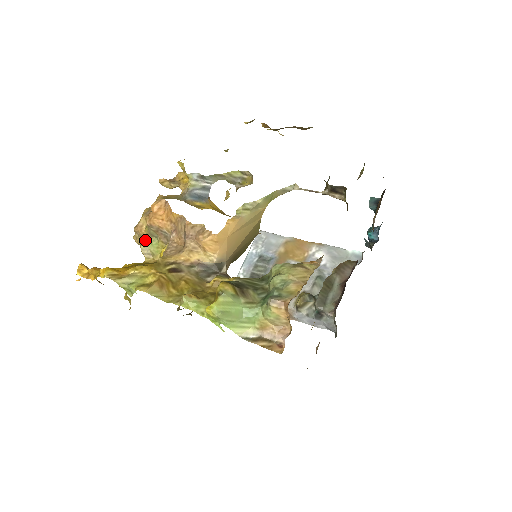
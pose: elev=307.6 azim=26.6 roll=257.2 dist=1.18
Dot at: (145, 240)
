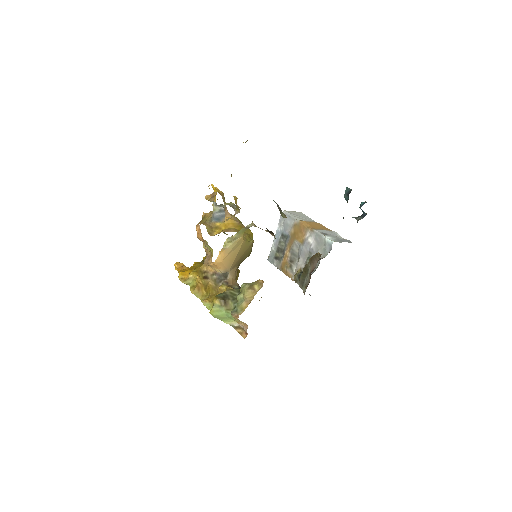
Dot at: occluded
